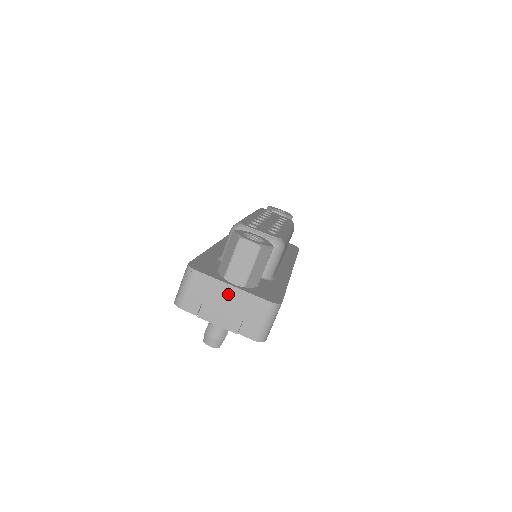
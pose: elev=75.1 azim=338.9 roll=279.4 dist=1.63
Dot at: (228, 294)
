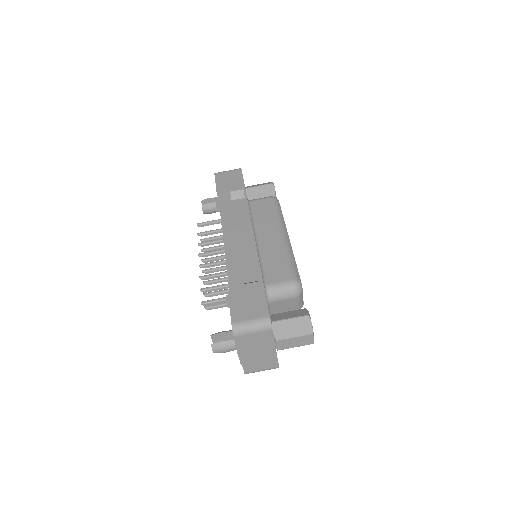
Dot at: (268, 350)
